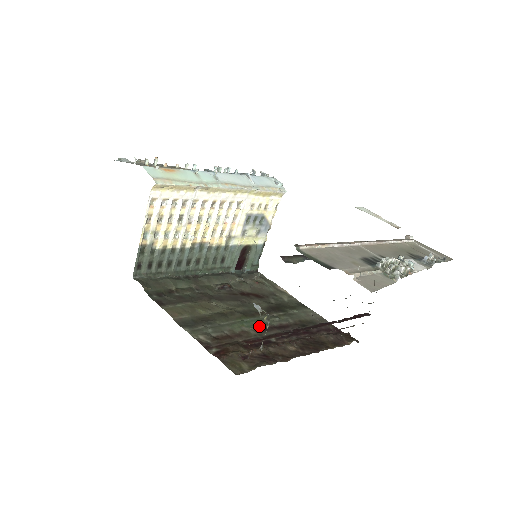
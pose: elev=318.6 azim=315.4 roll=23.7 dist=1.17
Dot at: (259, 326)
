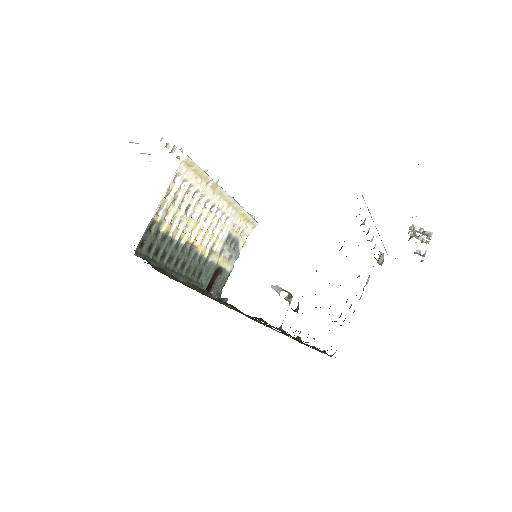
Dot at: (261, 322)
